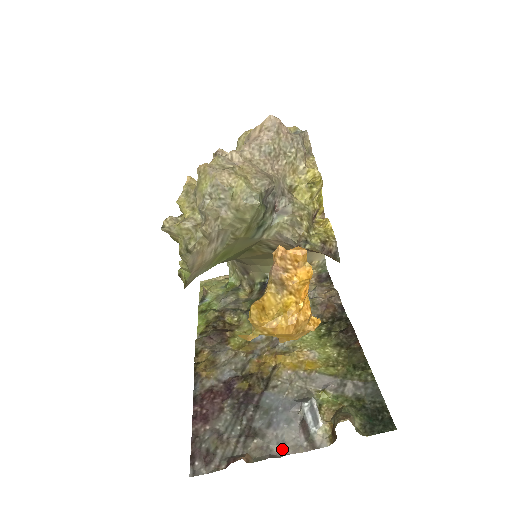
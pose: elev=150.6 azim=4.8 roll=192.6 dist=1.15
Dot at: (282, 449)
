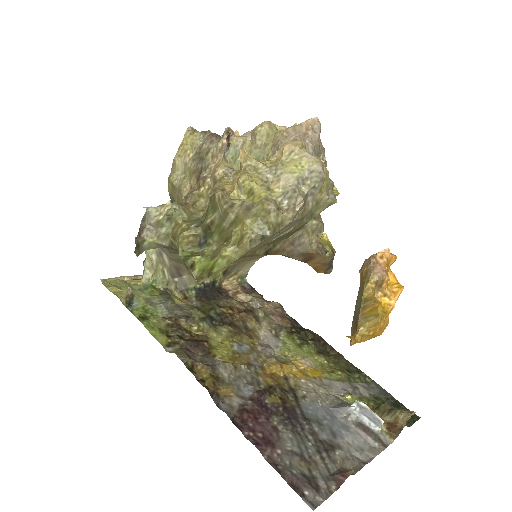
Dot at: (364, 454)
